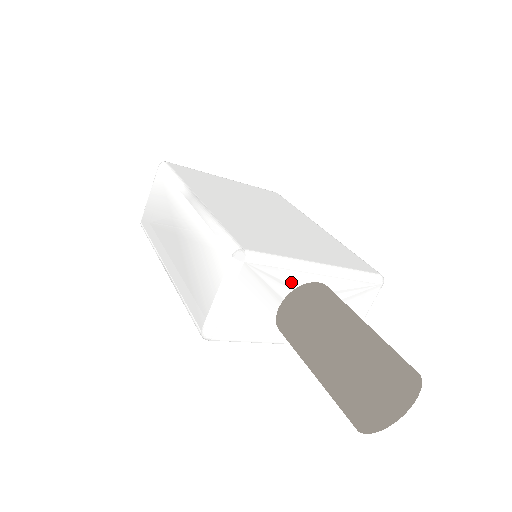
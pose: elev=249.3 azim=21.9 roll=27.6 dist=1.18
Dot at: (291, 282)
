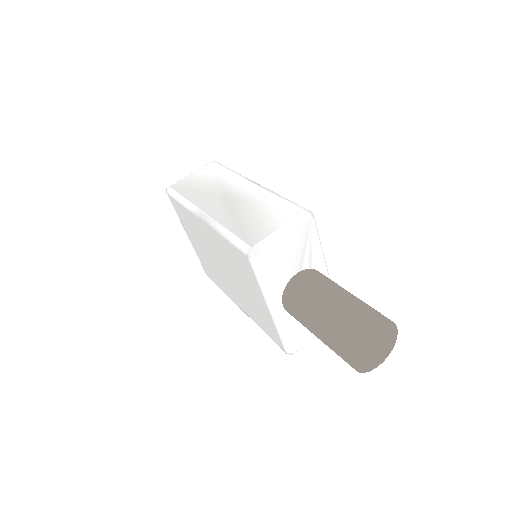
Dot at: (313, 262)
